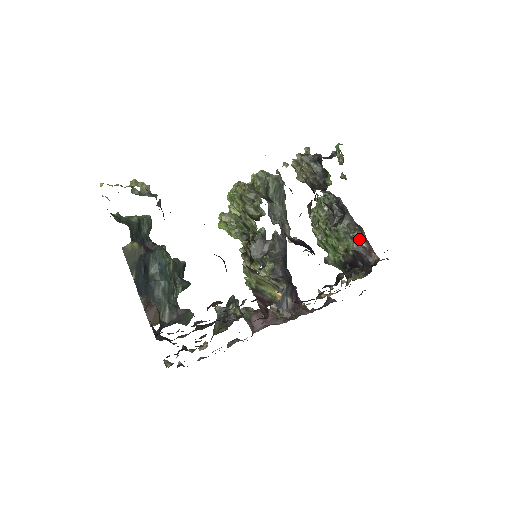
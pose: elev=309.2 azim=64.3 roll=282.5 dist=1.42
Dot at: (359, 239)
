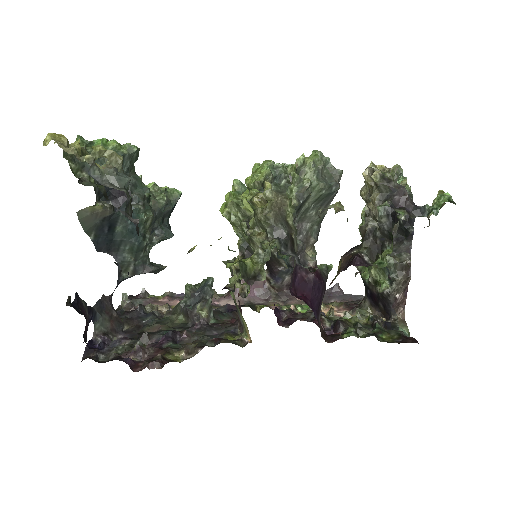
Dot at: (396, 287)
